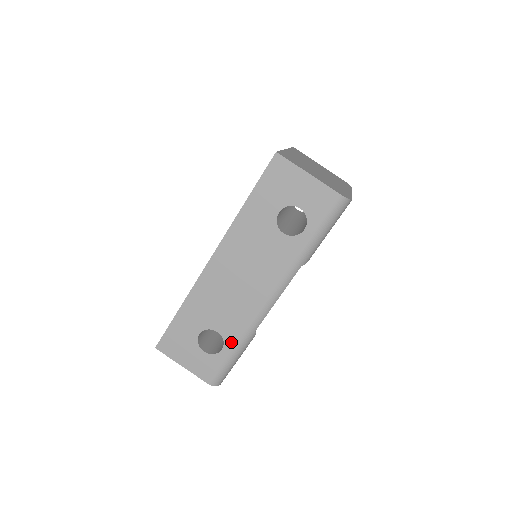
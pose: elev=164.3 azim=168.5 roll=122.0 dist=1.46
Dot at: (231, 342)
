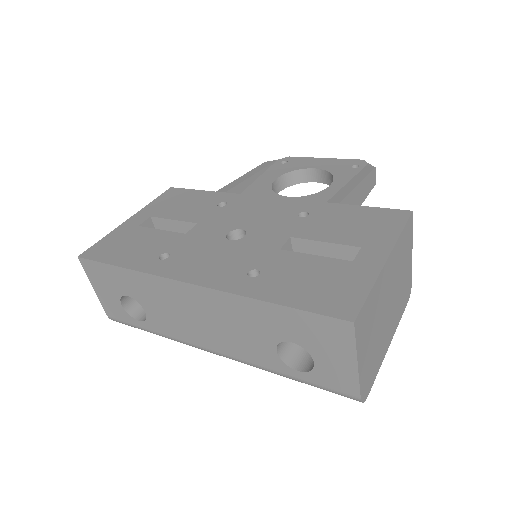
Dot at: (151, 327)
